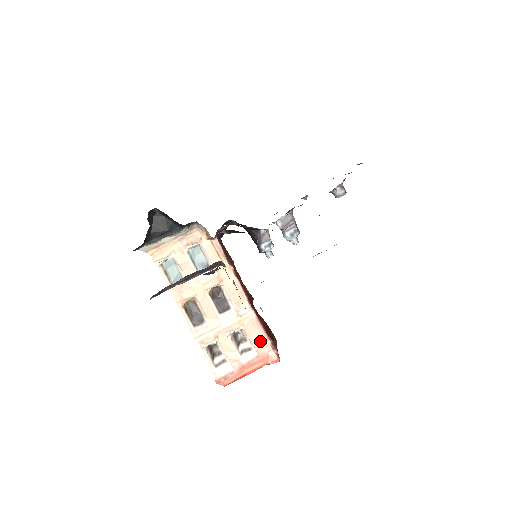
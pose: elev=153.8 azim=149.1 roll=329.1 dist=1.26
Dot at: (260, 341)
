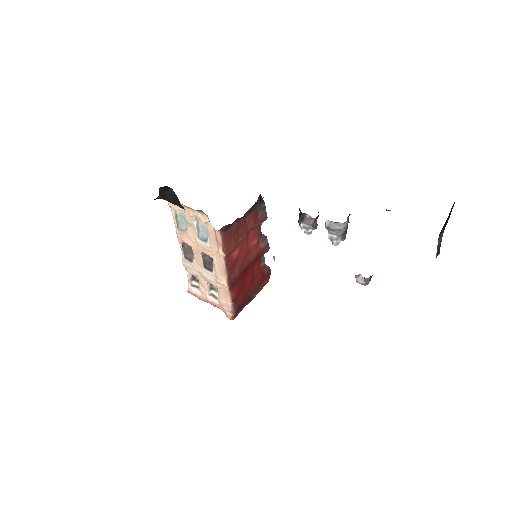
Dot at: (224, 302)
